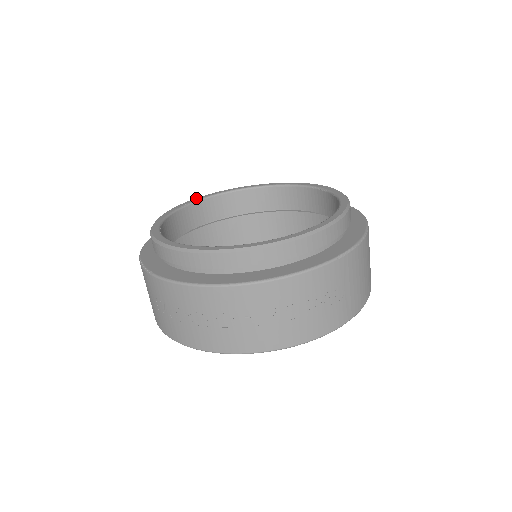
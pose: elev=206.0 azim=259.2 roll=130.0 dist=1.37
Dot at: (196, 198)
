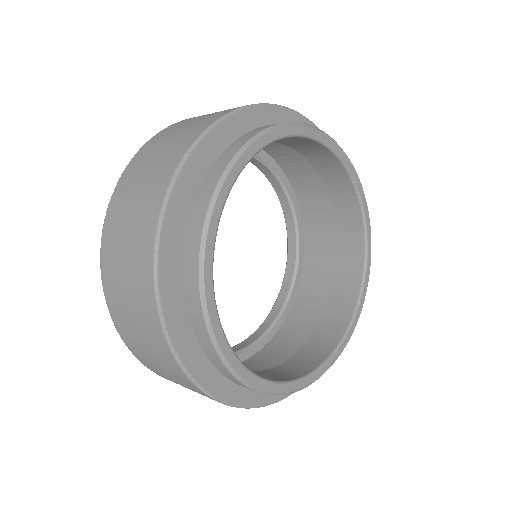
Dot at: (233, 170)
